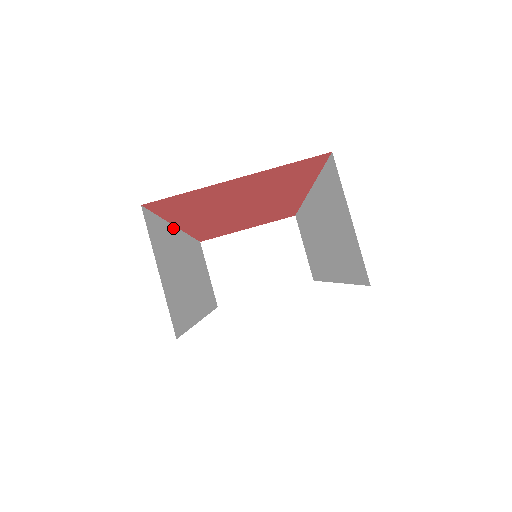
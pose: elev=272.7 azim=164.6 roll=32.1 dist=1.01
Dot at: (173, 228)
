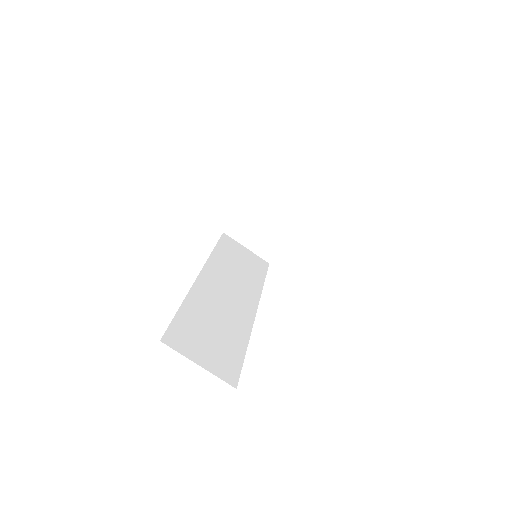
Dot at: (192, 291)
